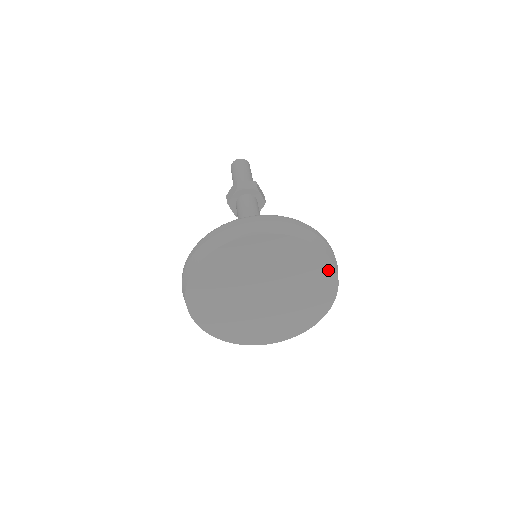
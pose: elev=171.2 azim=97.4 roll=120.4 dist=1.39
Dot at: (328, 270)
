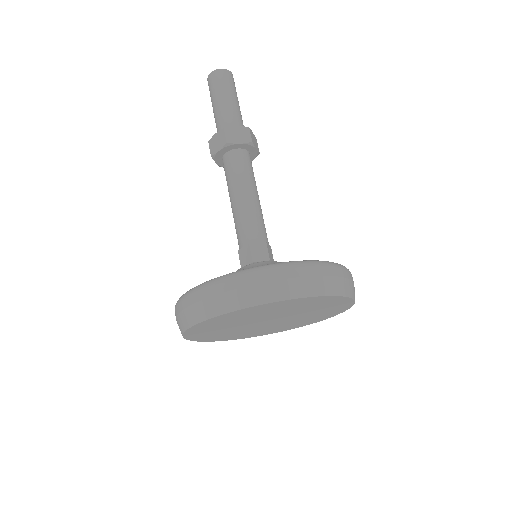
Dot at: (346, 303)
